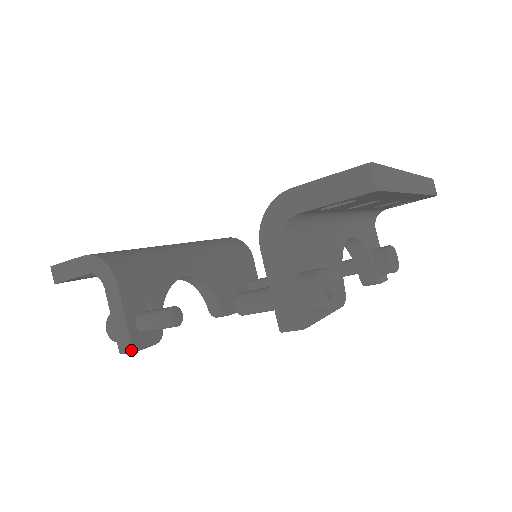
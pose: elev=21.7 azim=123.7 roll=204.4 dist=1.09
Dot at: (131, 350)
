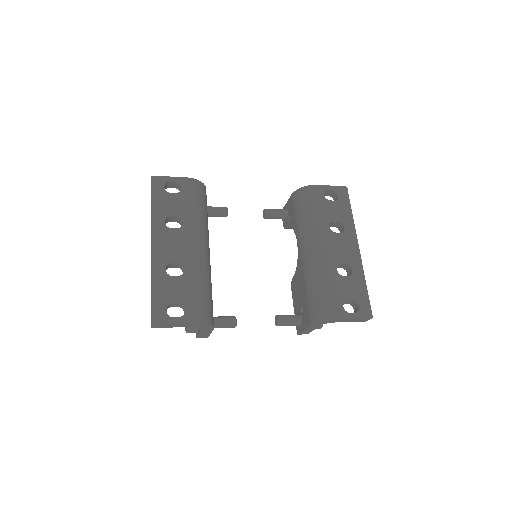
Dot at: occluded
